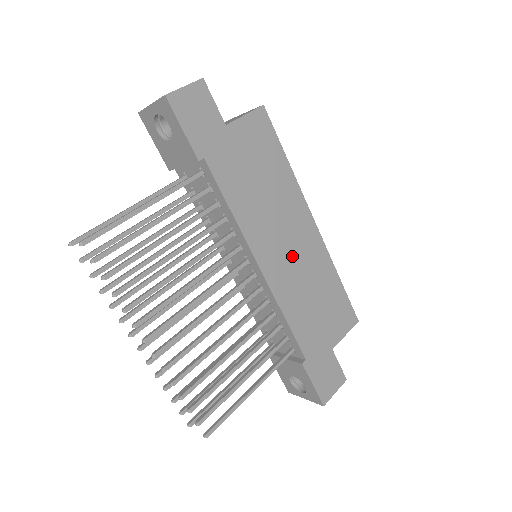
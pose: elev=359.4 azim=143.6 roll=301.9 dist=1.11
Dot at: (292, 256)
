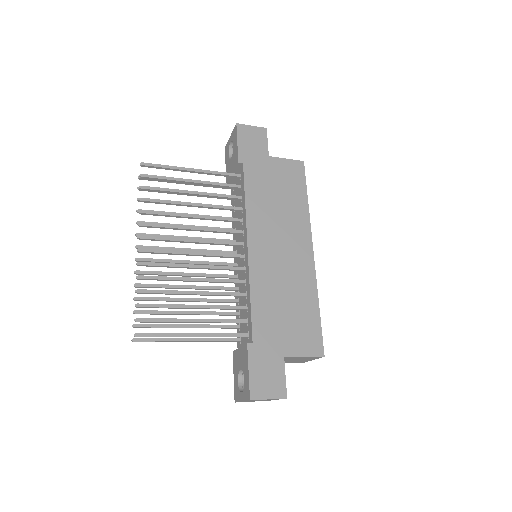
Dot at: (280, 259)
